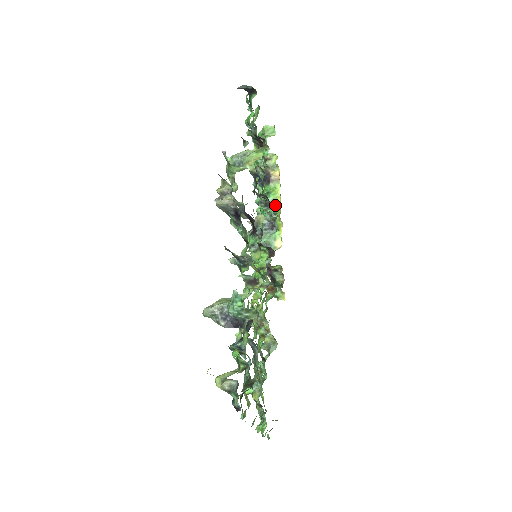
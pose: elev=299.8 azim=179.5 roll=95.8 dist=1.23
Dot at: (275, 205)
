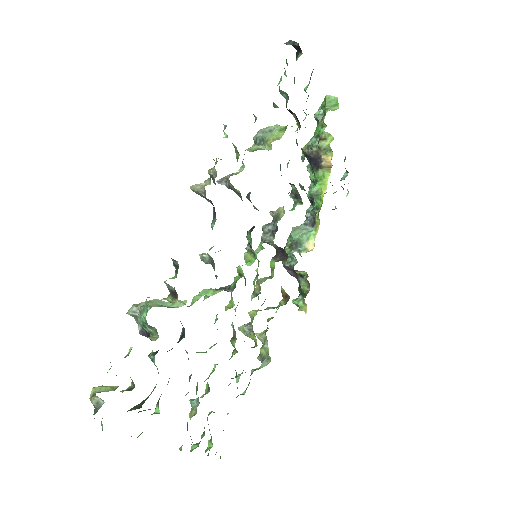
Dot at: (319, 198)
